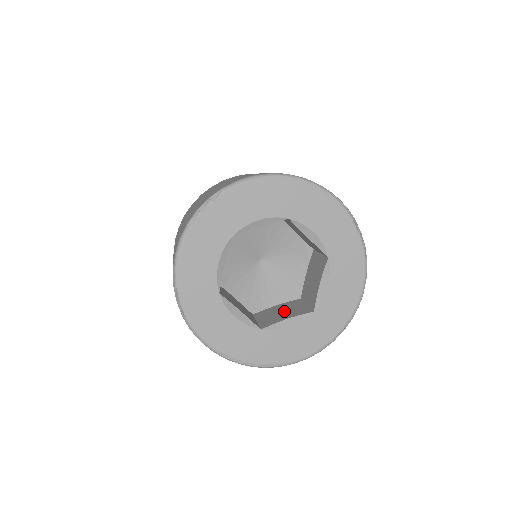
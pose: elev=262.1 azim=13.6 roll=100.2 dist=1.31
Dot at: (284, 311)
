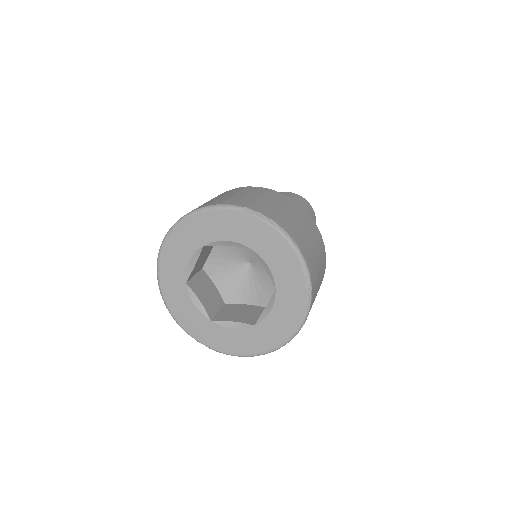
Dot at: occluded
